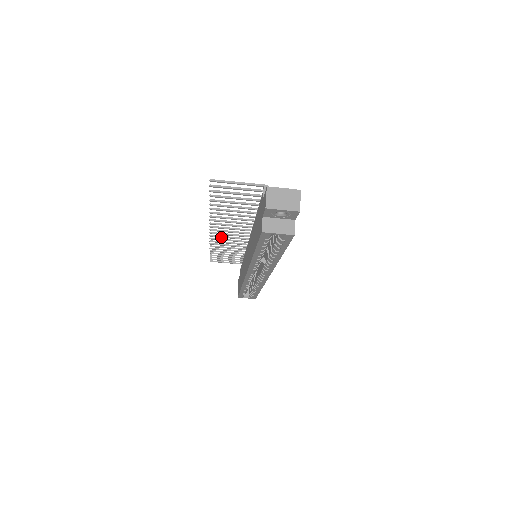
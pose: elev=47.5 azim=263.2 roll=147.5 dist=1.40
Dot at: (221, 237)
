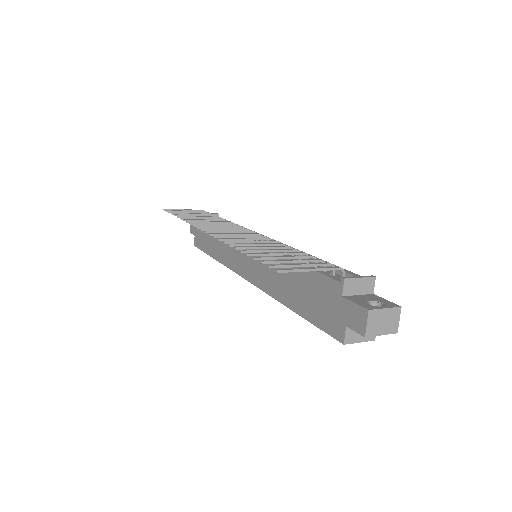
Dot at: (211, 228)
